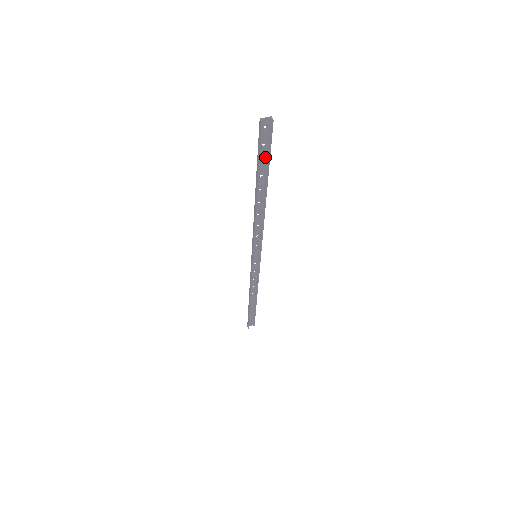
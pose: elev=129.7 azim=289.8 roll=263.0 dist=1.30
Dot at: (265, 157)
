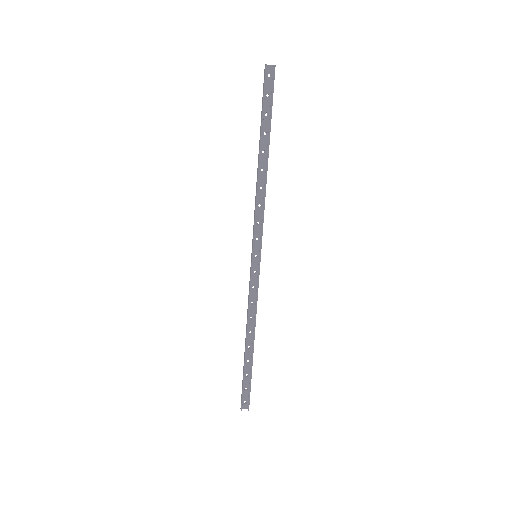
Dot at: (268, 110)
